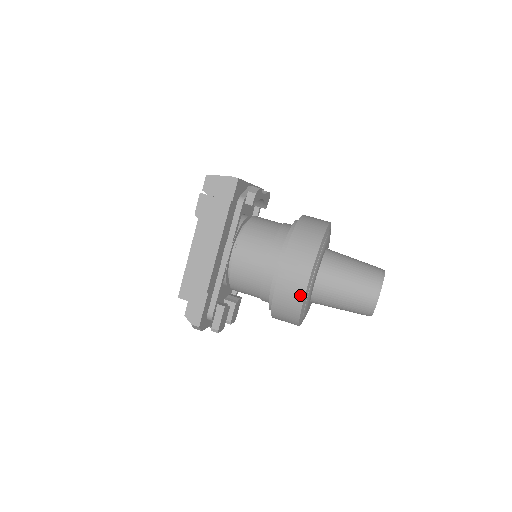
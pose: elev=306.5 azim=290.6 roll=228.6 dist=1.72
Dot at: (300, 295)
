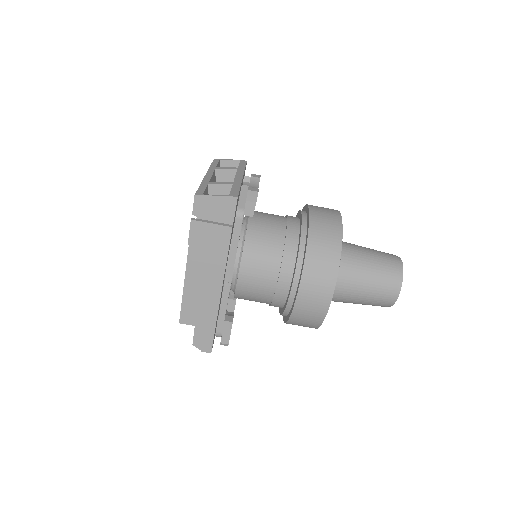
Dot at: (321, 314)
